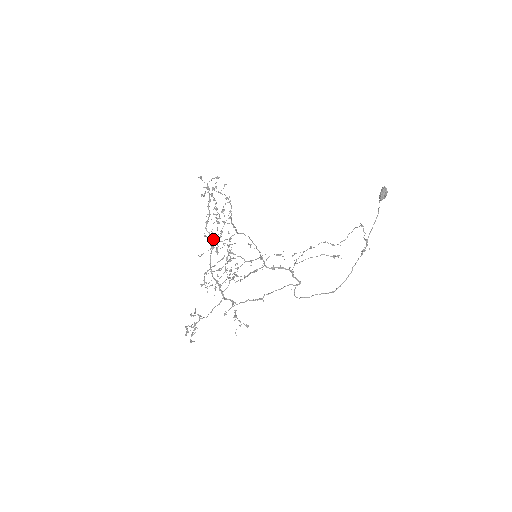
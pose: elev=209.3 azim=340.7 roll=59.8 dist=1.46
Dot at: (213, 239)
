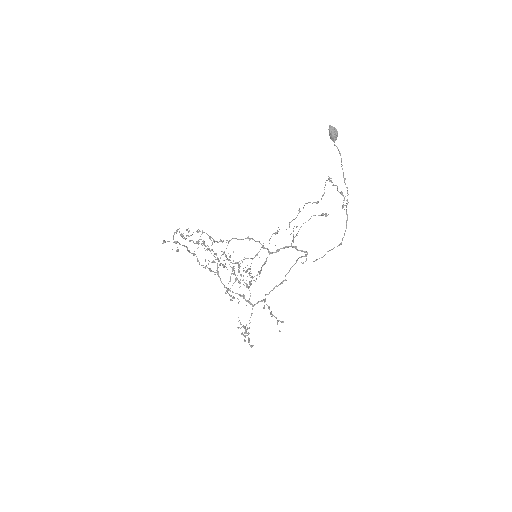
Dot at: occluded
